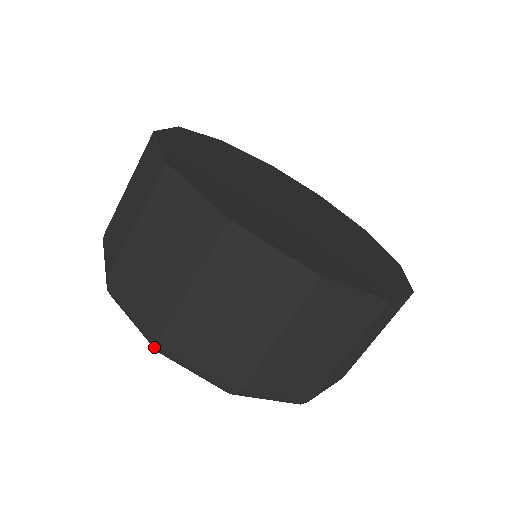
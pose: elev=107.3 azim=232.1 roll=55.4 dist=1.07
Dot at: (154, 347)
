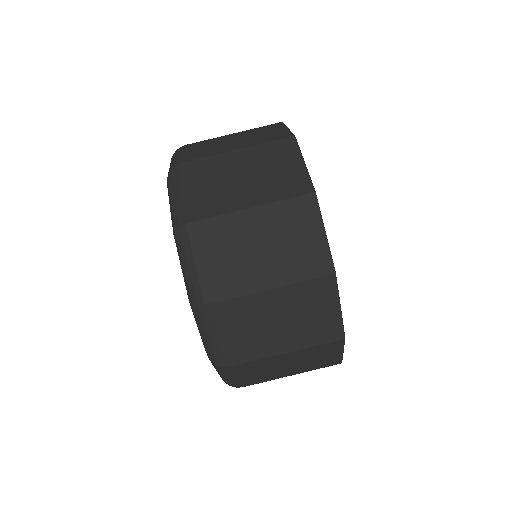
Dot at: (180, 225)
